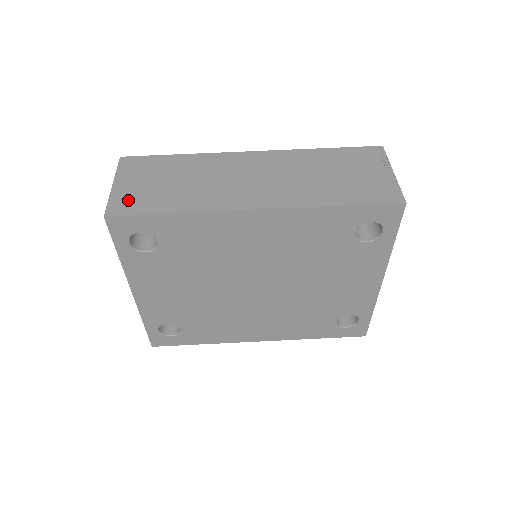
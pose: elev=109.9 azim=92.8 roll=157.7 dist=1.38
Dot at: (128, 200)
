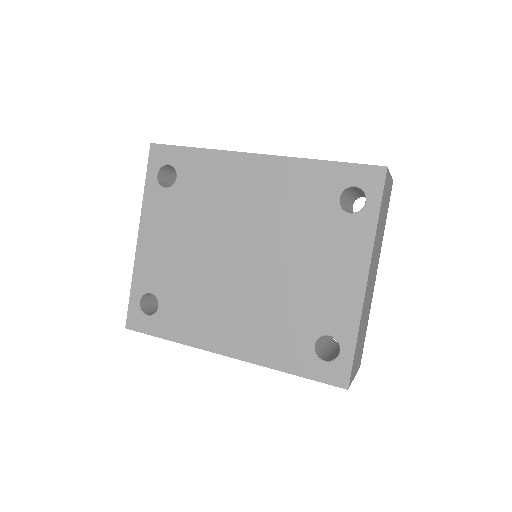
Dot at: occluded
